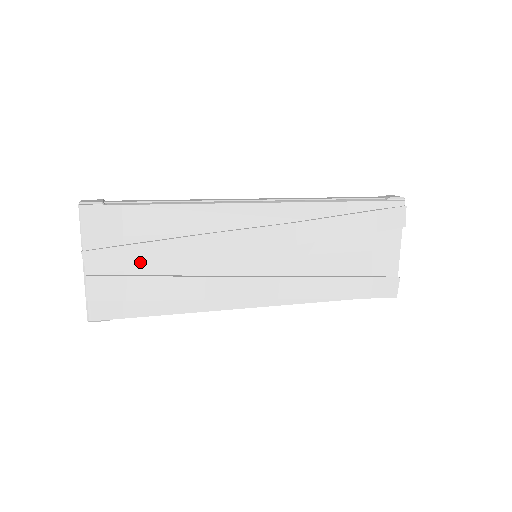
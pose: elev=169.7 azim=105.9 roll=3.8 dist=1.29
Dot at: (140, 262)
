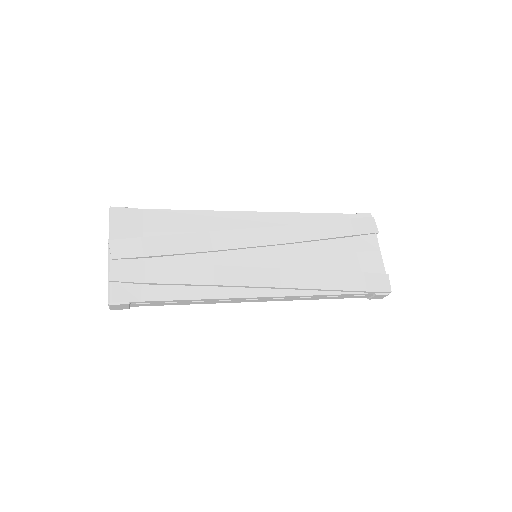
Dot at: (157, 251)
